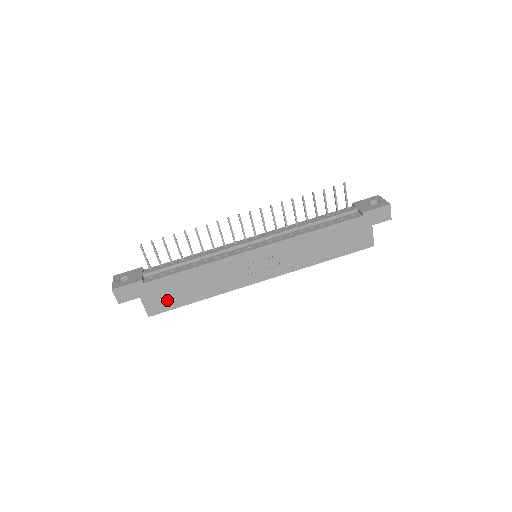
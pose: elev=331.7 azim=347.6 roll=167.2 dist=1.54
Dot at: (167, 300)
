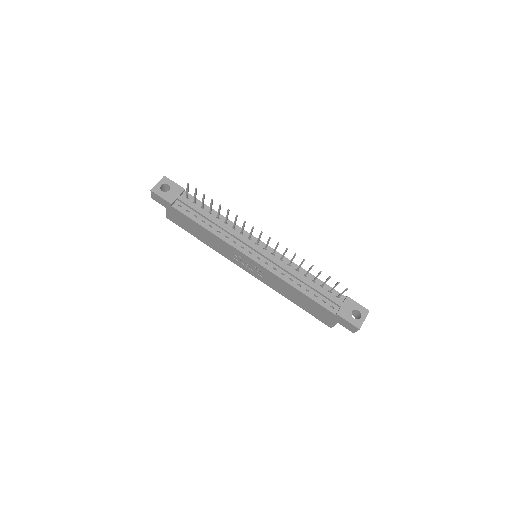
Dot at: (182, 223)
